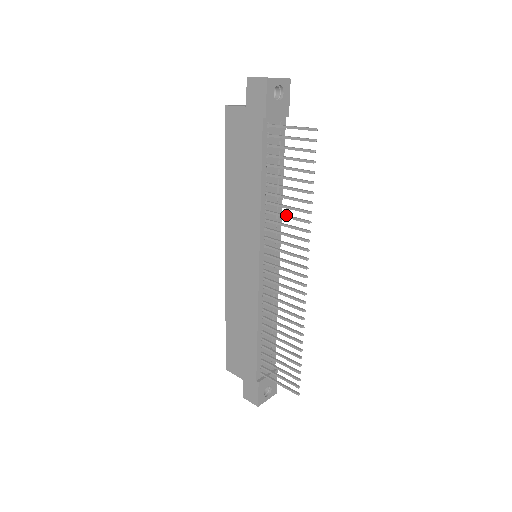
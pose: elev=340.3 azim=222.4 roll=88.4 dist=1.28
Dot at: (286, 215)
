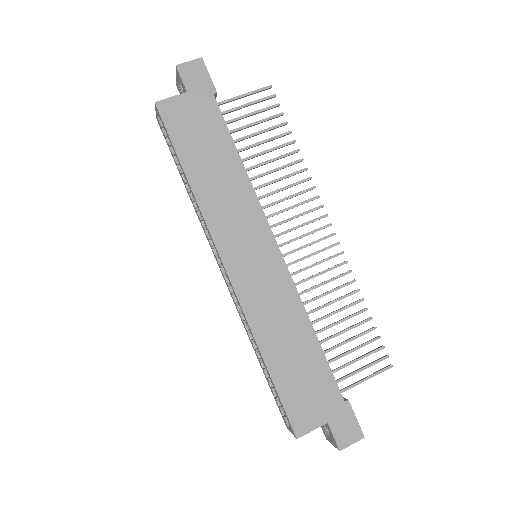
Dot at: (279, 178)
